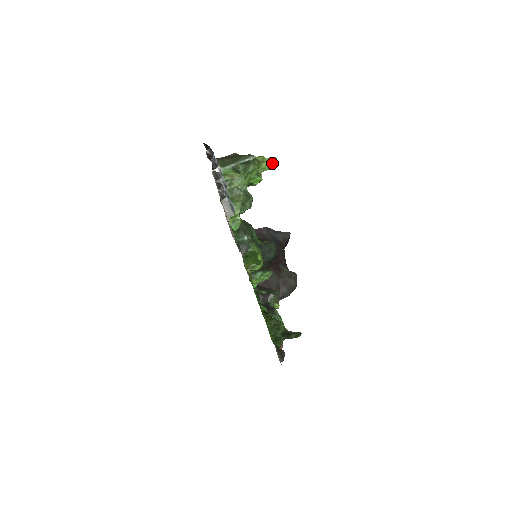
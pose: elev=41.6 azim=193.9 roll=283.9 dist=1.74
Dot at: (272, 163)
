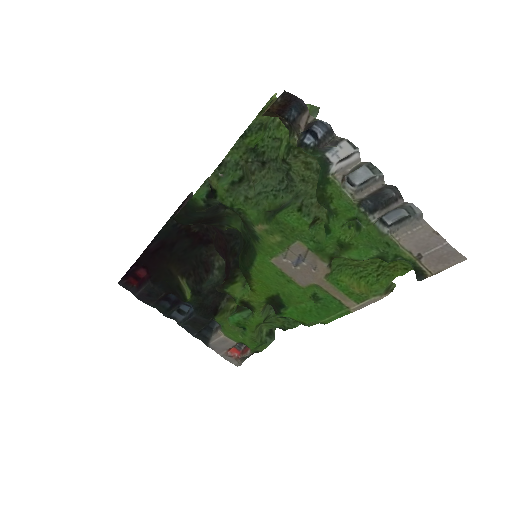
Dot at: occluded
